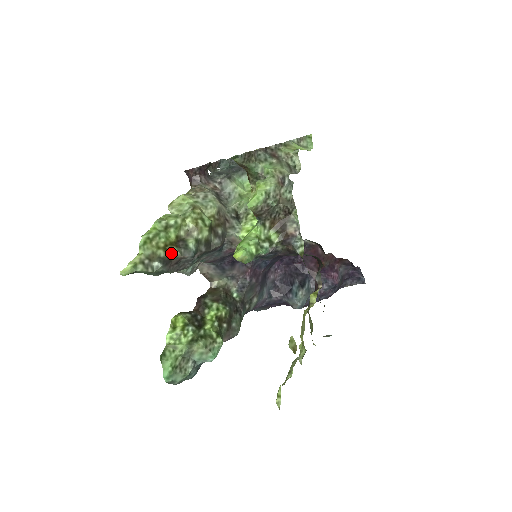
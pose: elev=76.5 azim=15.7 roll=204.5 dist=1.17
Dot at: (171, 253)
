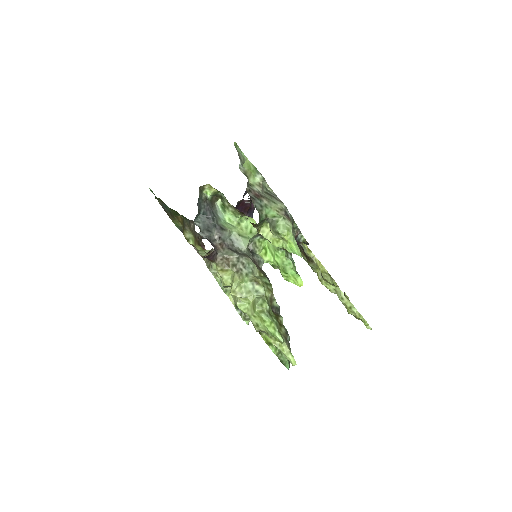
Dot at: occluded
